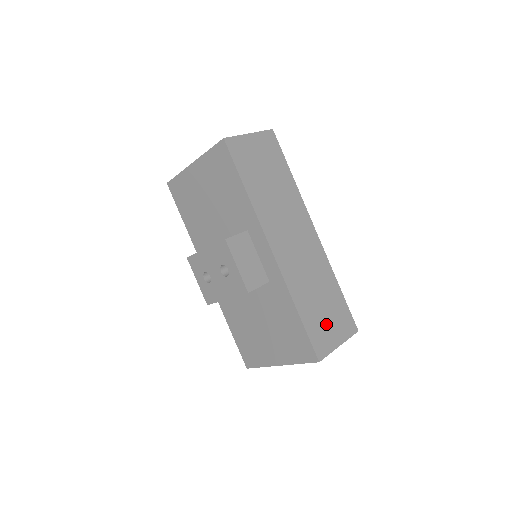
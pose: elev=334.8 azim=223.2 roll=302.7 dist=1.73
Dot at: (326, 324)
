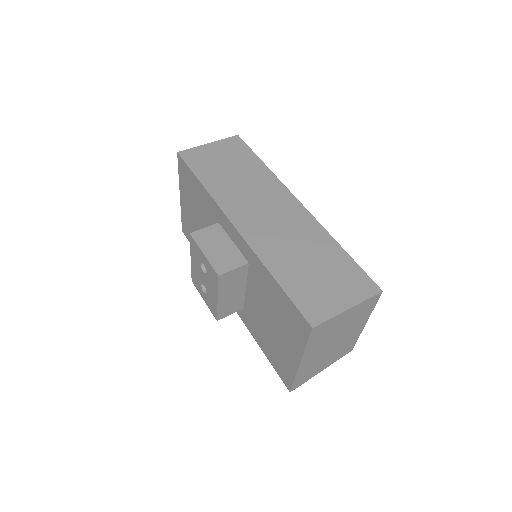
Dot at: (322, 287)
